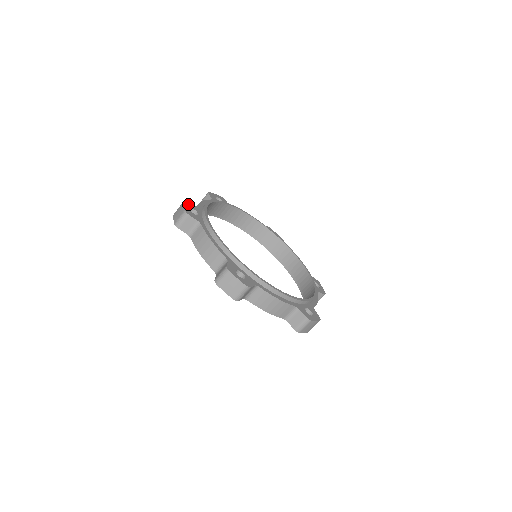
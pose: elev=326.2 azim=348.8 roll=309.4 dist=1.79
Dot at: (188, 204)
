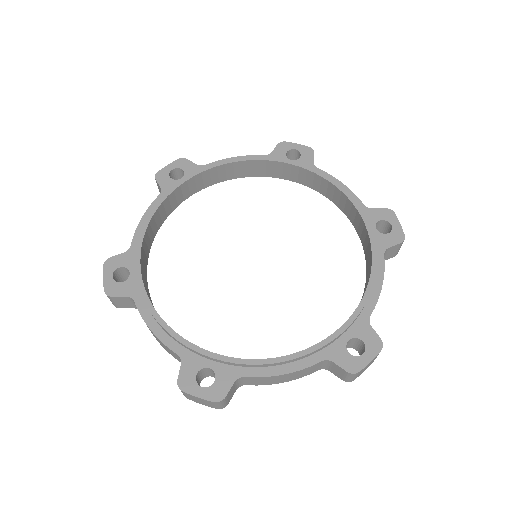
Dot at: (182, 163)
